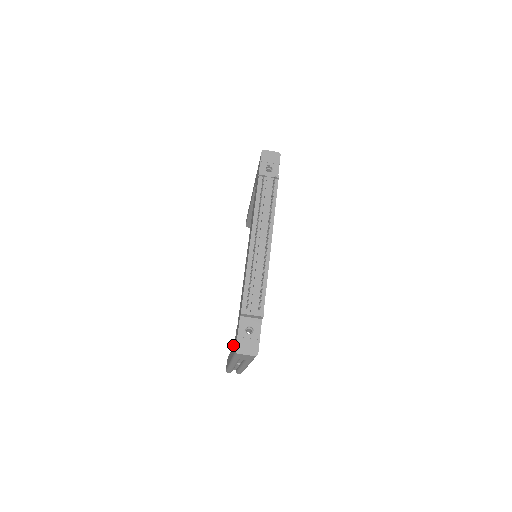
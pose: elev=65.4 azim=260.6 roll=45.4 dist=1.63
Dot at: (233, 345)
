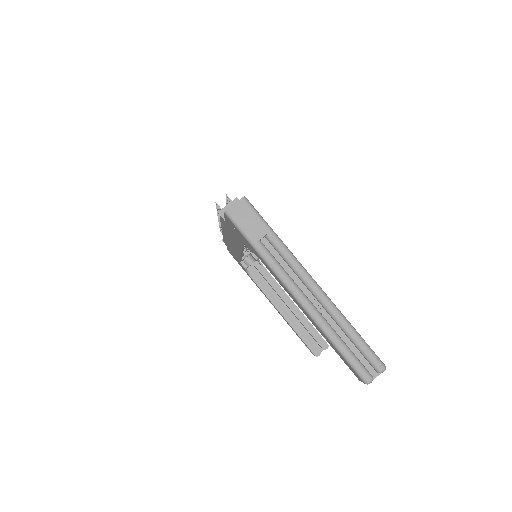
Dot at: occluded
